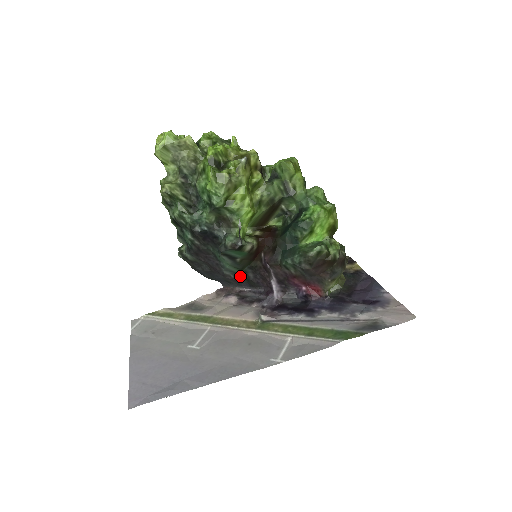
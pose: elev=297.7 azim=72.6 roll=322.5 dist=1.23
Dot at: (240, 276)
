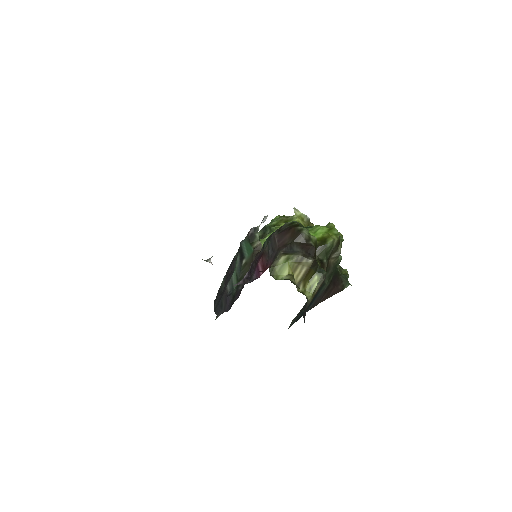
Dot at: (233, 292)
